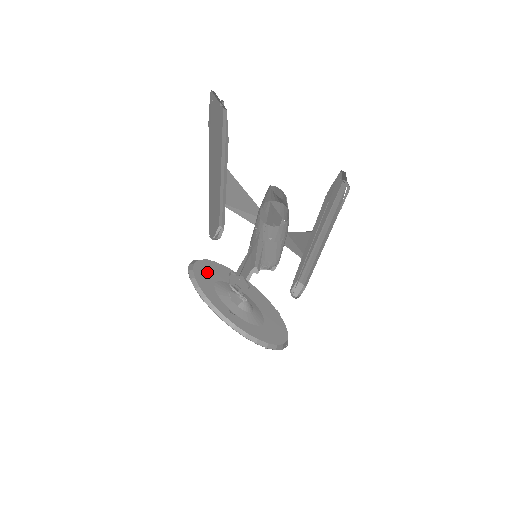
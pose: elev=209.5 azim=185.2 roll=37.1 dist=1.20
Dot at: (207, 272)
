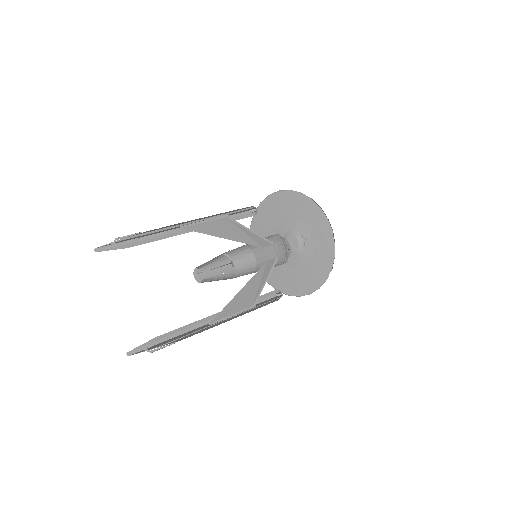
Dot at: occluded
